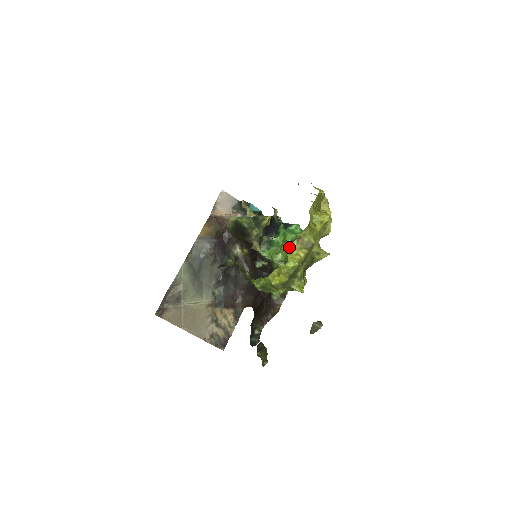
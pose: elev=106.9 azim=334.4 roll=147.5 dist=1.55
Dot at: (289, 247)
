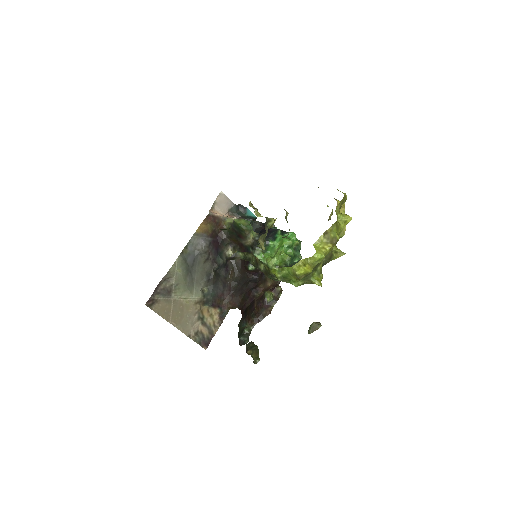
Dot at: (285, 252)
